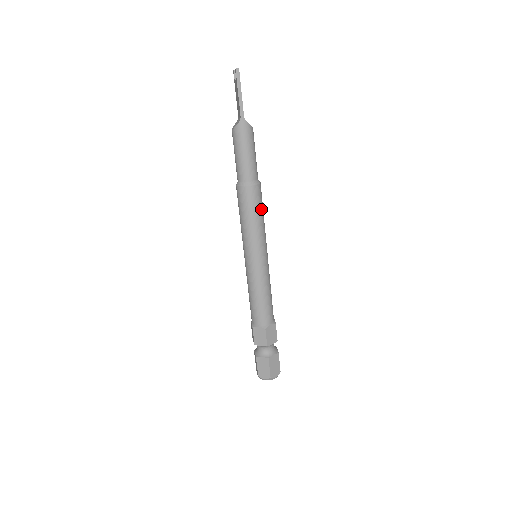
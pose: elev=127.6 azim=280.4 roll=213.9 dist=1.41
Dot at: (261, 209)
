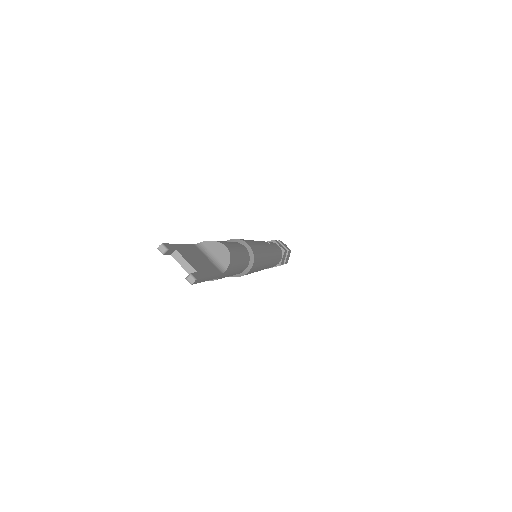
Dot at: (260, 256)
